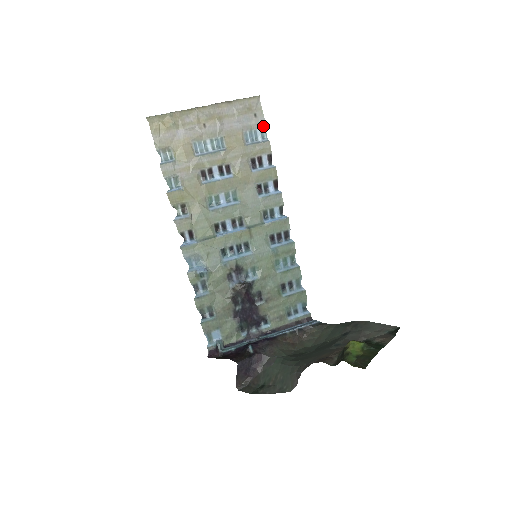
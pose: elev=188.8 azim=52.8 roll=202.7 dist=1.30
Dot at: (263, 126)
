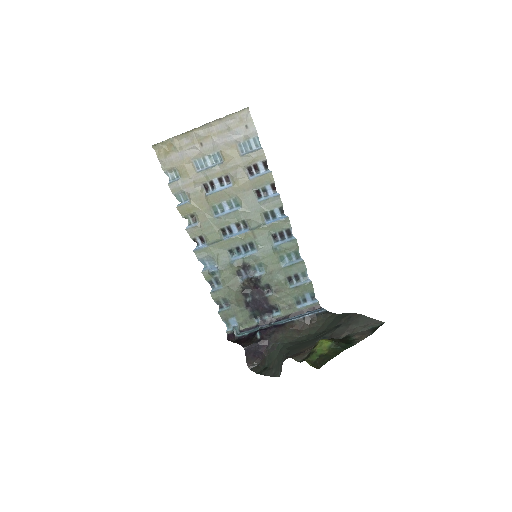
Dot at: (255, 135)
